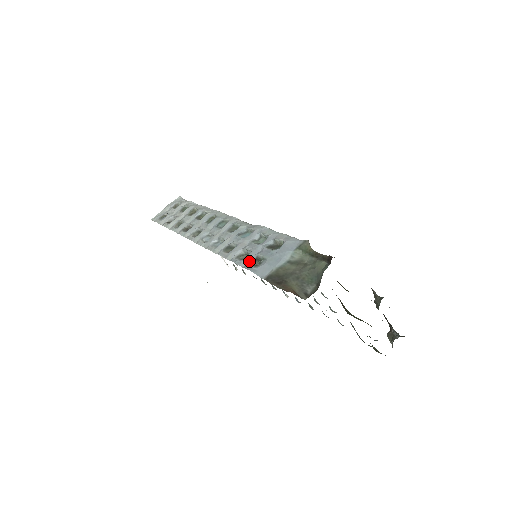
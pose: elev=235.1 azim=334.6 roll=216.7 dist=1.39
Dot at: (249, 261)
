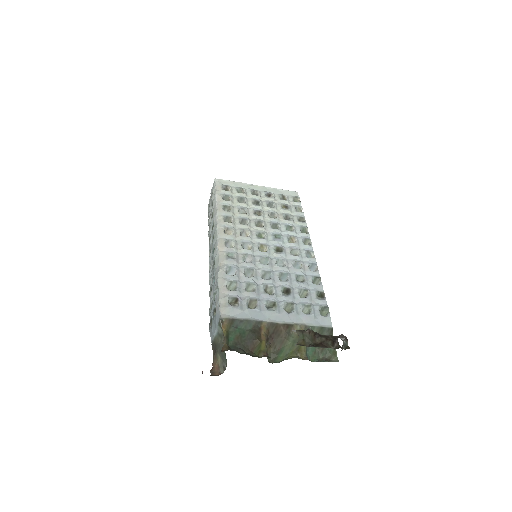
Dot at: (210, 318)
